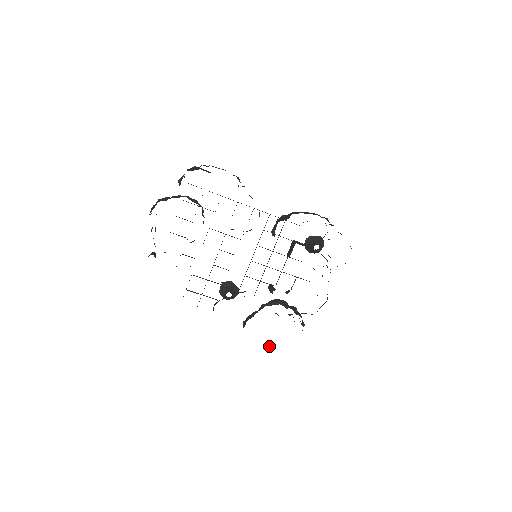
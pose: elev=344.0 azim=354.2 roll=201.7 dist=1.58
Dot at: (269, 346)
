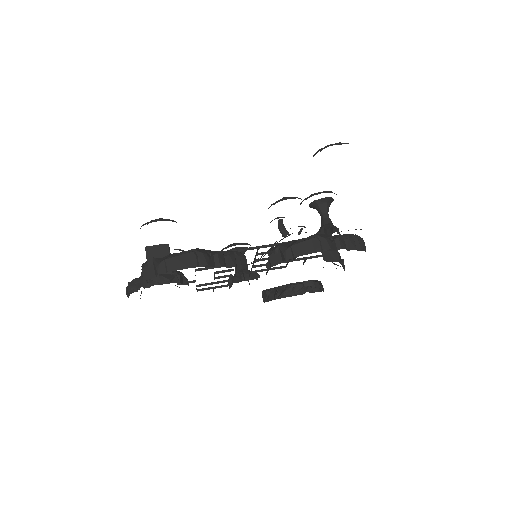
Dot at: occluded
